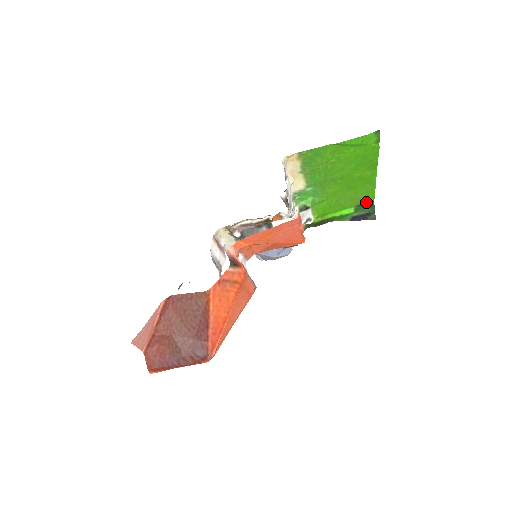
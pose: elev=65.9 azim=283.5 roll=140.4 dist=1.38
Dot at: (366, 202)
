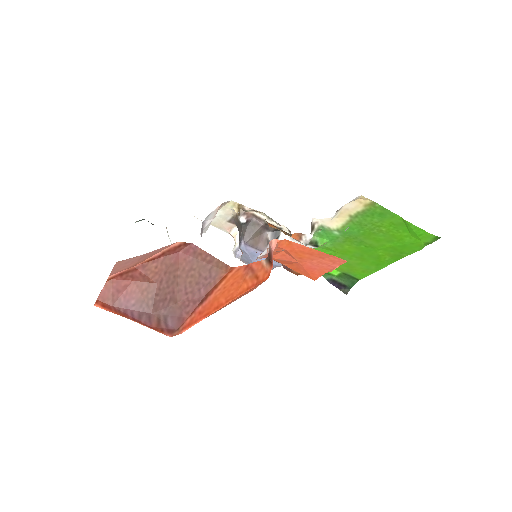
Dot at: (354, 276)
